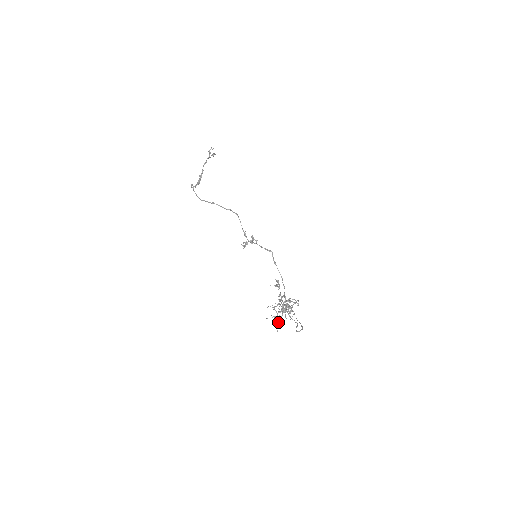
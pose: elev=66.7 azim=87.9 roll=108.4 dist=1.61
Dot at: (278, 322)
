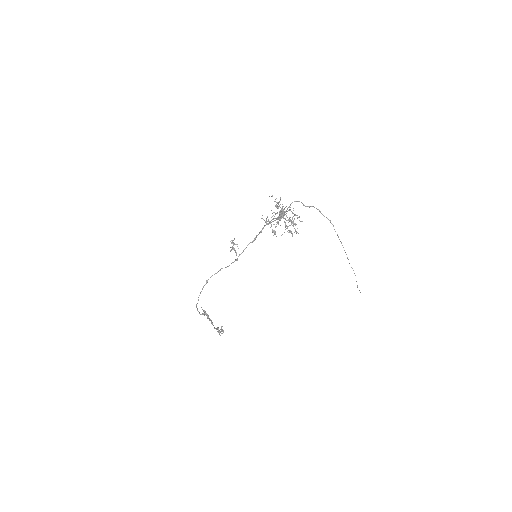
Dot at: (281, 210)
